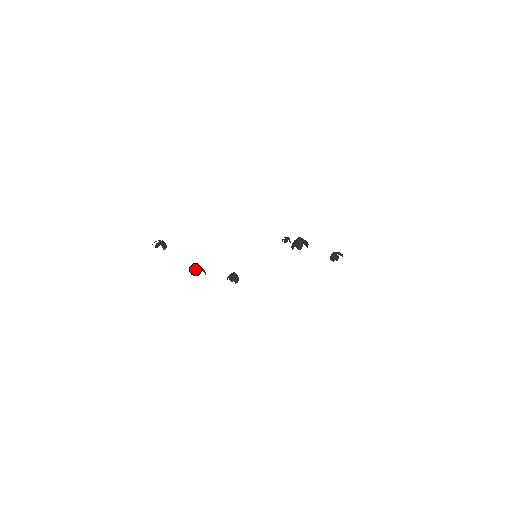
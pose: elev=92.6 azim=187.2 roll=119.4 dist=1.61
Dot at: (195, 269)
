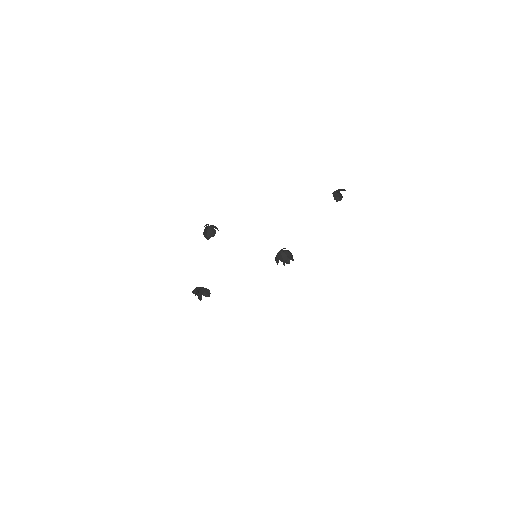
Dot at: (198, 291)
